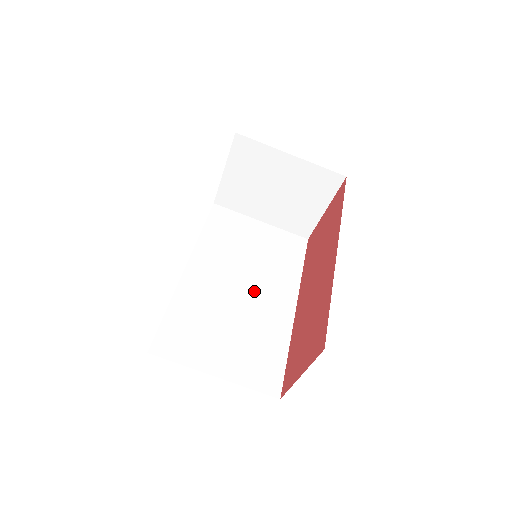
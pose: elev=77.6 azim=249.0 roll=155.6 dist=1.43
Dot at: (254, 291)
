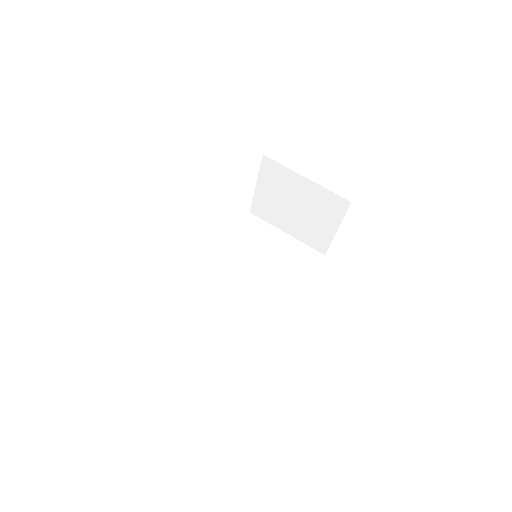
Dot at: (257, 287)
